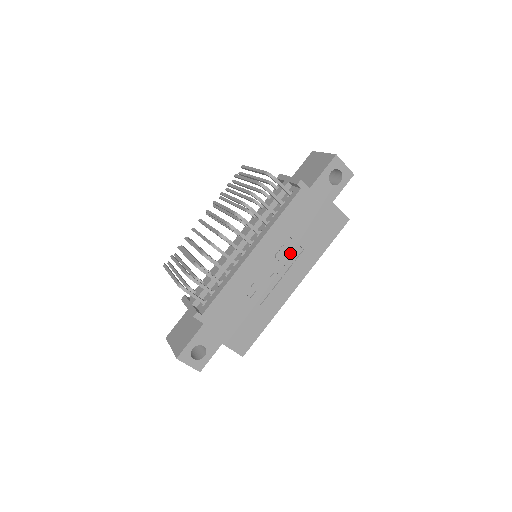
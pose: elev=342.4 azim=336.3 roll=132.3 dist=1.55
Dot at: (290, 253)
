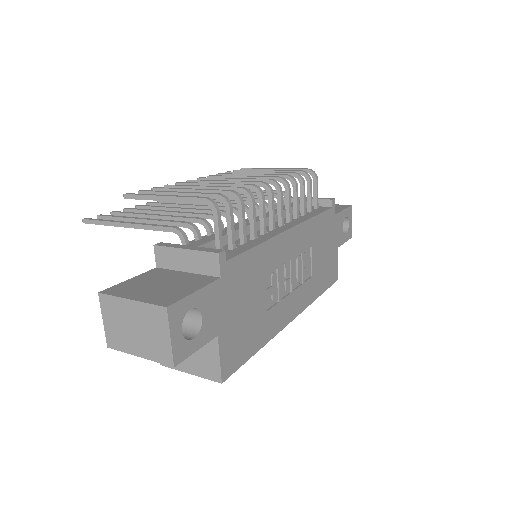
Dot at: (305, 268)
